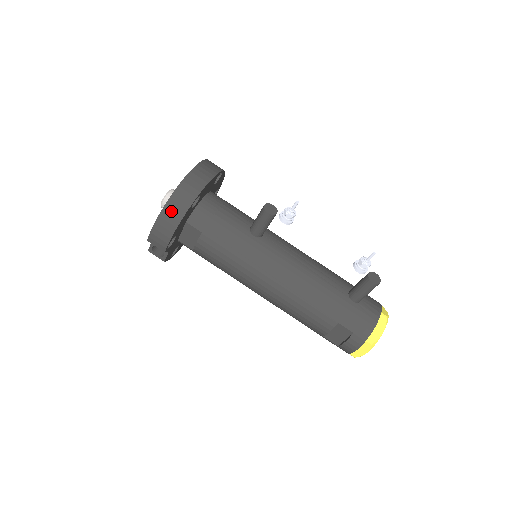
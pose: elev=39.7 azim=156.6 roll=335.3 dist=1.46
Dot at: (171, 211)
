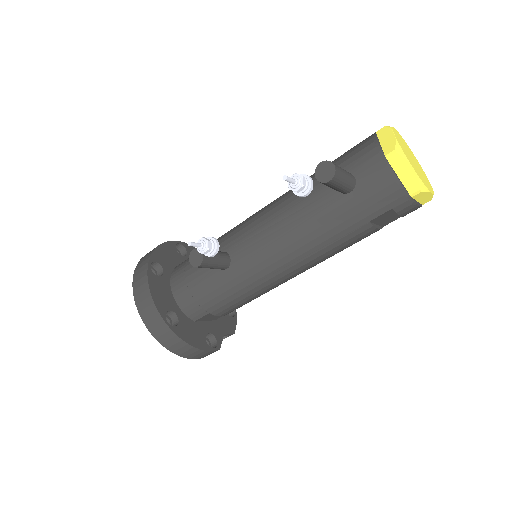
Dot at: (175, 347)
